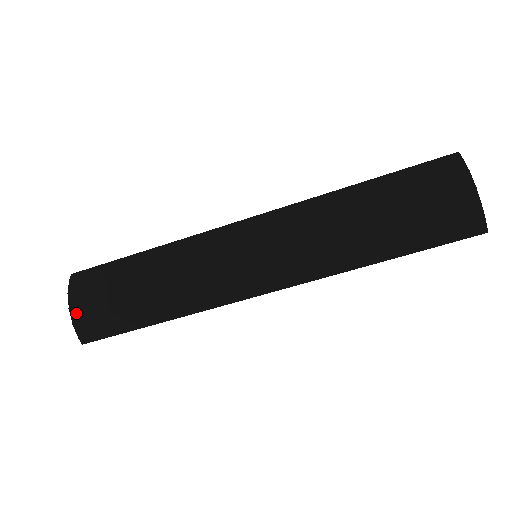
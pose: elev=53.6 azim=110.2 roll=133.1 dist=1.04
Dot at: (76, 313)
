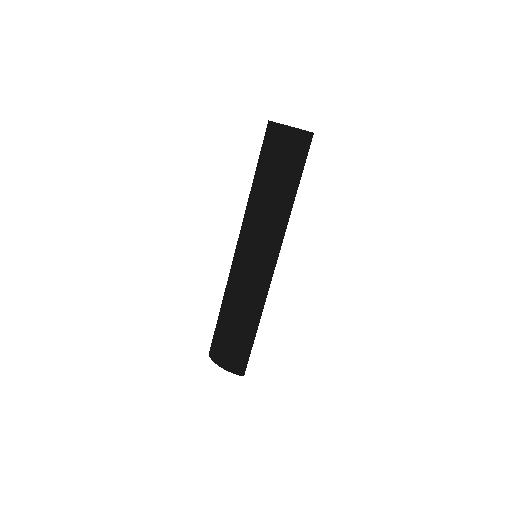
Dot at: (226, 366)
